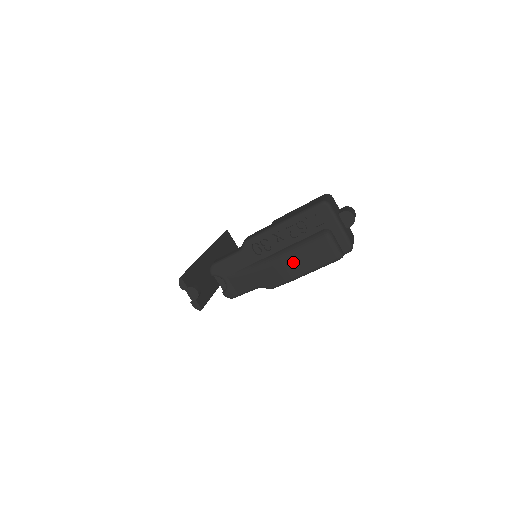
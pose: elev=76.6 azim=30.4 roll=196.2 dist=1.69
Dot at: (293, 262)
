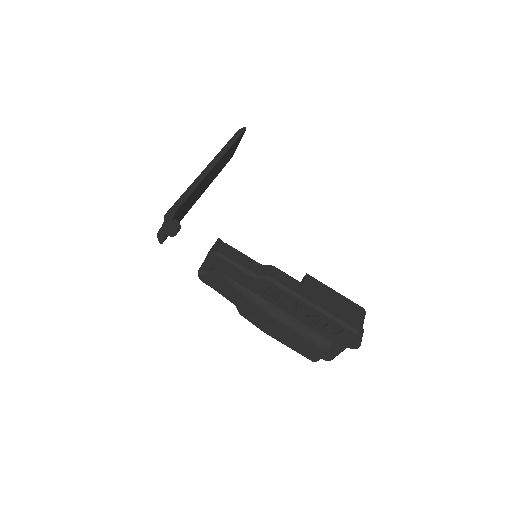
Dot at: (283, 330)
